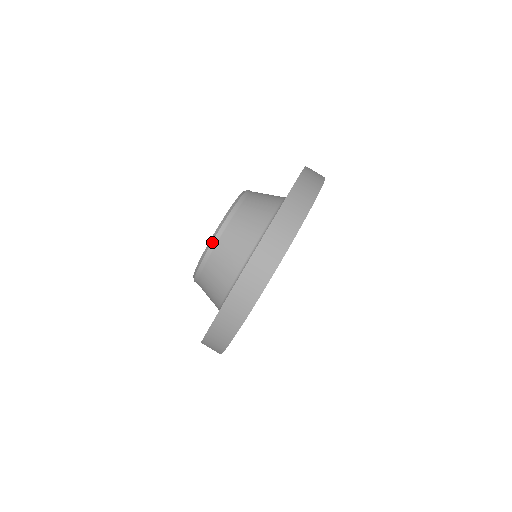
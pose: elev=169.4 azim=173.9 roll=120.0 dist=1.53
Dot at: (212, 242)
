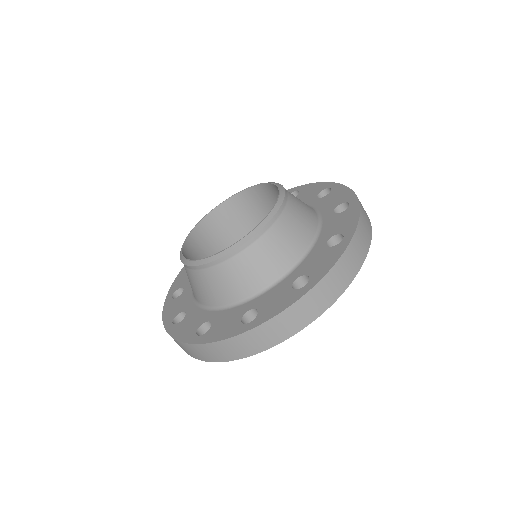
Dot at: (257, 233)
